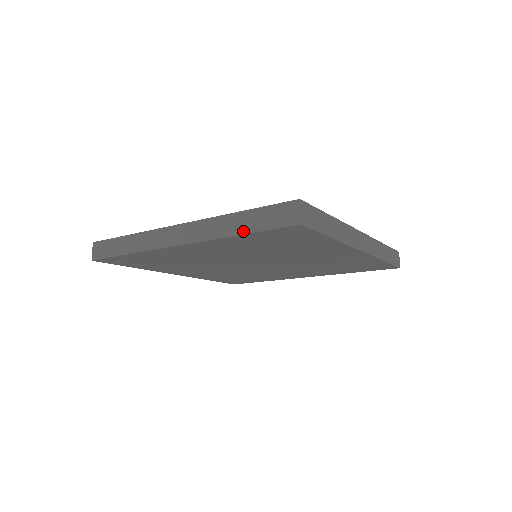
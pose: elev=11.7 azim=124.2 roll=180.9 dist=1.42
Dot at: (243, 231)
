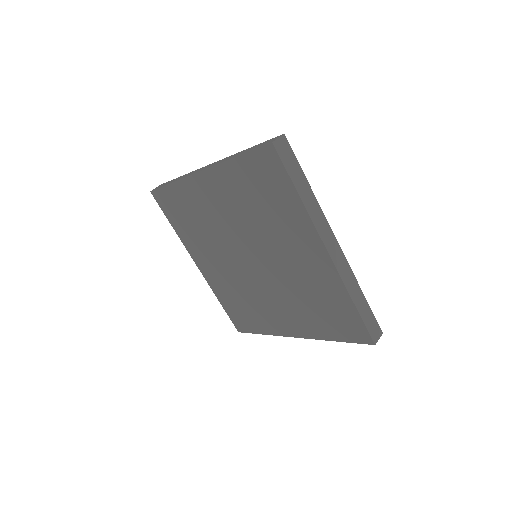
Dot at: (239, 155)
